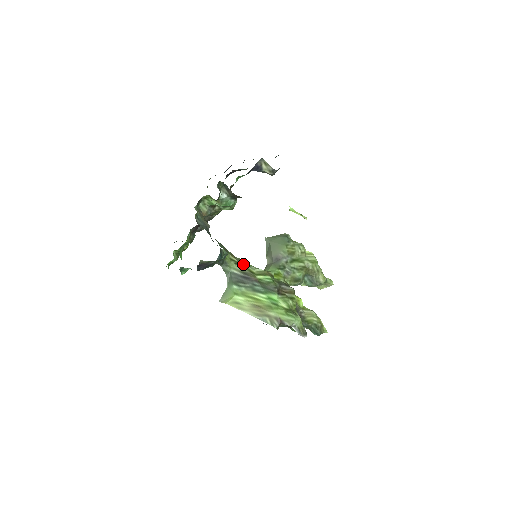
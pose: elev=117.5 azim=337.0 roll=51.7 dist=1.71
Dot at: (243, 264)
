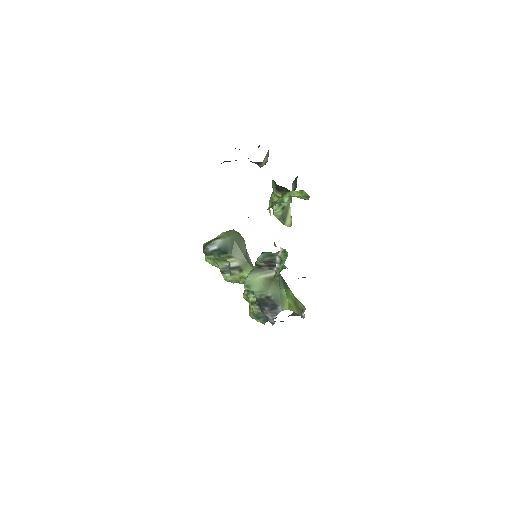
Dot at: occluded
